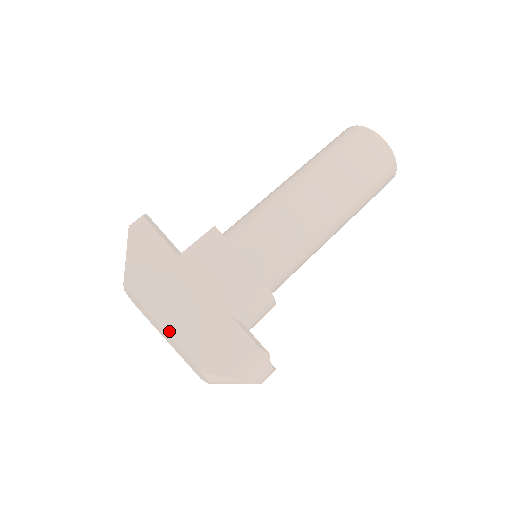
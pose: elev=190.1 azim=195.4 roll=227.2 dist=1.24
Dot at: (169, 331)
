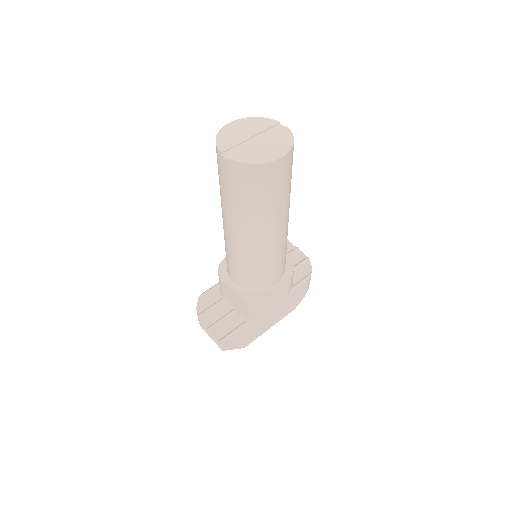
Dot at: (273, 325)
